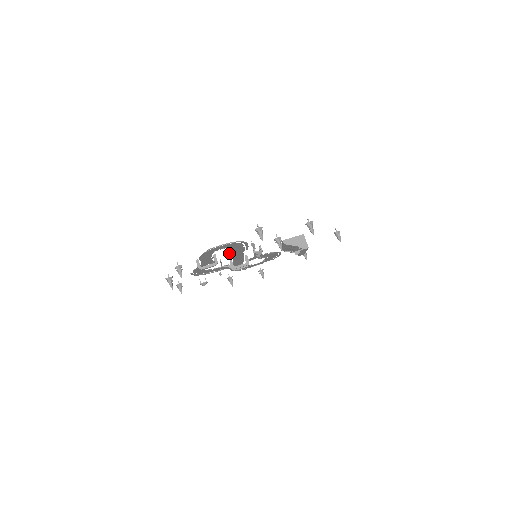
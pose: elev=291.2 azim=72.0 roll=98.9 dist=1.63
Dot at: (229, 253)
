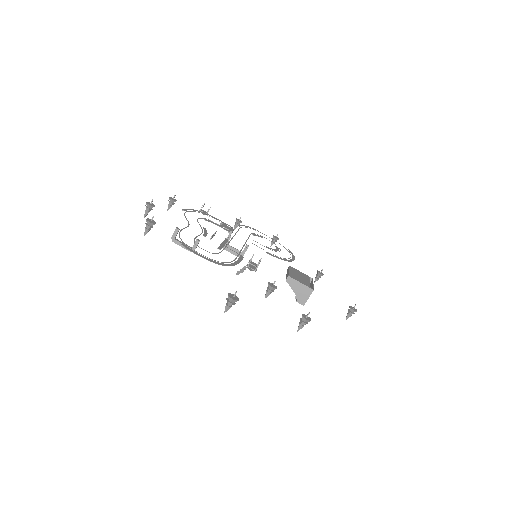
Dot at: (219, 246)
